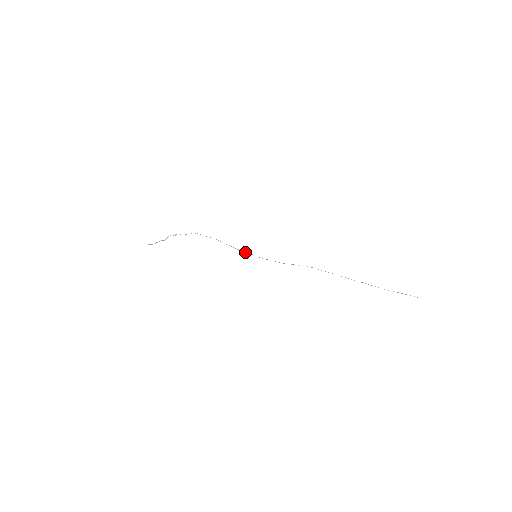
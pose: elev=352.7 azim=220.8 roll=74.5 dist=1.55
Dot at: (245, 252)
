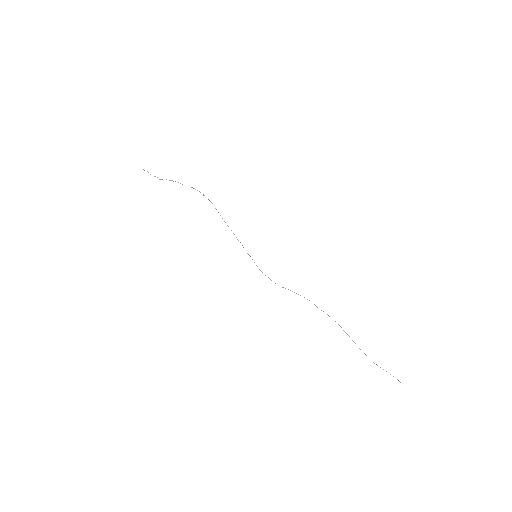
Dot at: occluded
